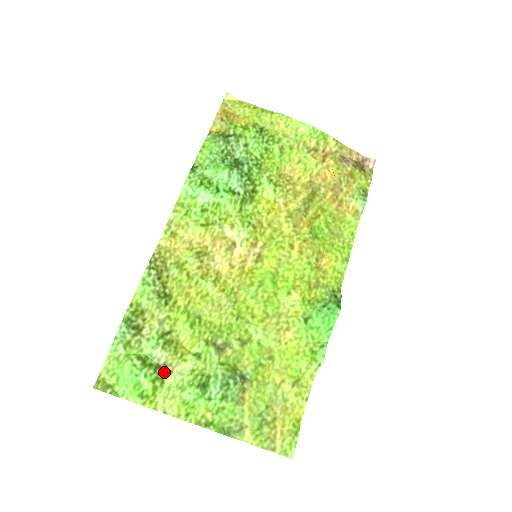
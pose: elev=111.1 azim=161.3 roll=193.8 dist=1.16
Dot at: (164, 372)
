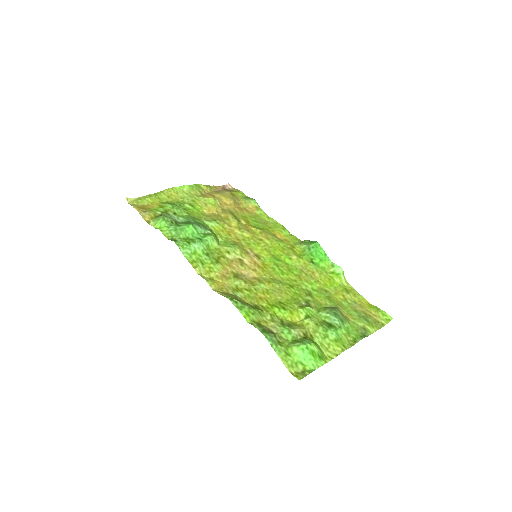
Dot at: (309, 339)
